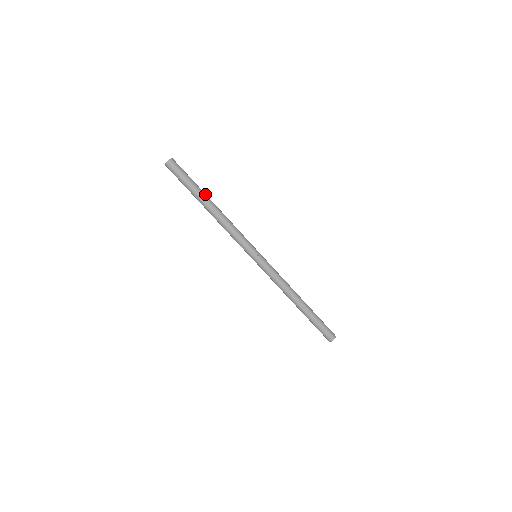
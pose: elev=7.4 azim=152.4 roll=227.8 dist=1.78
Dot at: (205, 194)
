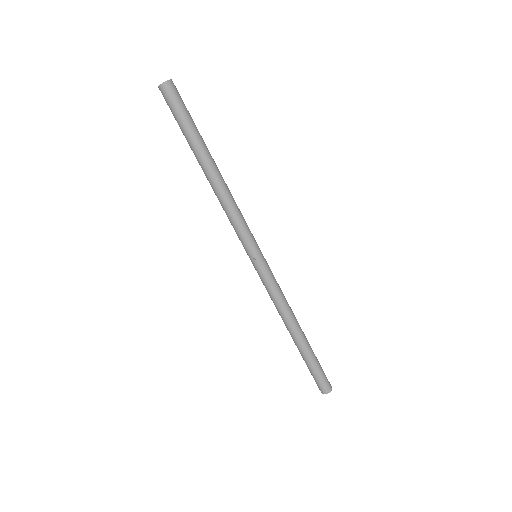
Dot at: (203, 150)
